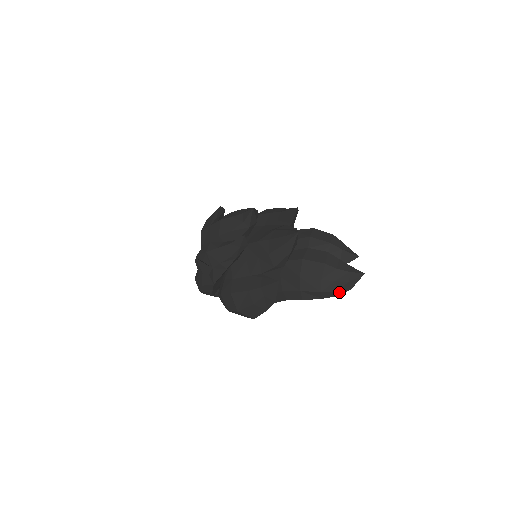
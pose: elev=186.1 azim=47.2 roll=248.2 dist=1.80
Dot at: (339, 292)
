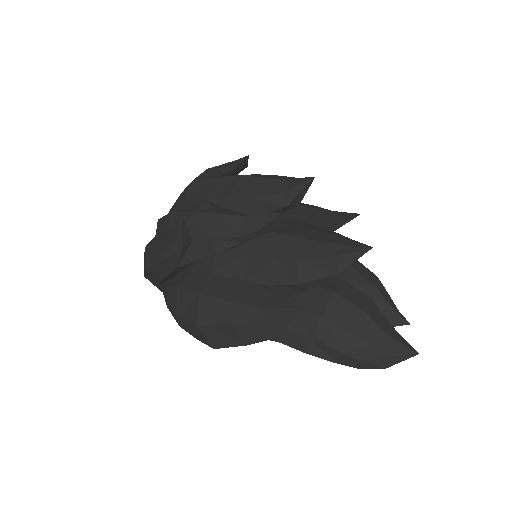
Dot at: (367, 364)
